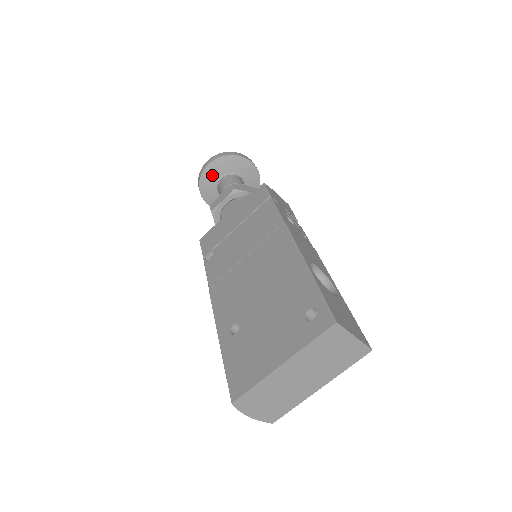
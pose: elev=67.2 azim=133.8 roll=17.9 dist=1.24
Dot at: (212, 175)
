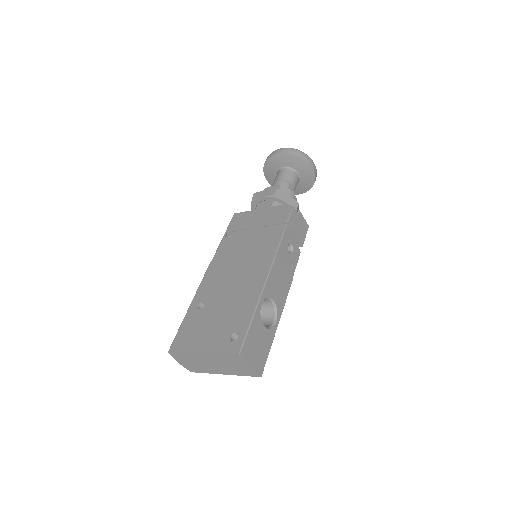
Dot at: (277, 162)
